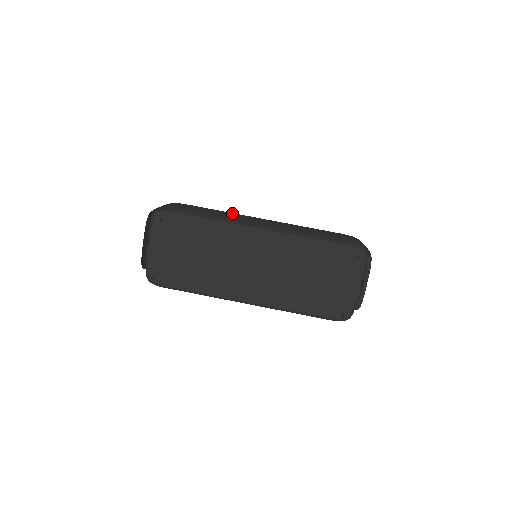
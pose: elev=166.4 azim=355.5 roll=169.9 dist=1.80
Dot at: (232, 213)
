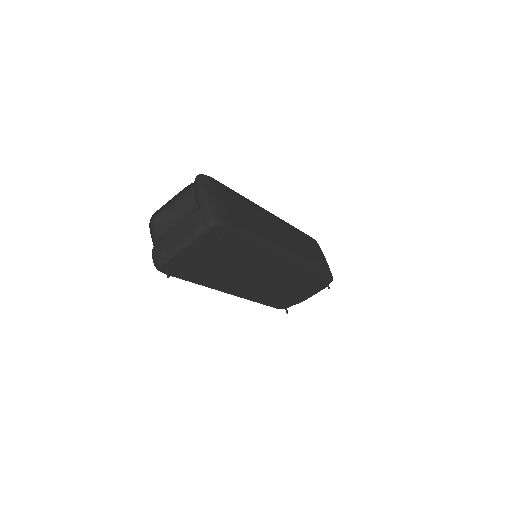
Dot at: (256, 208)
